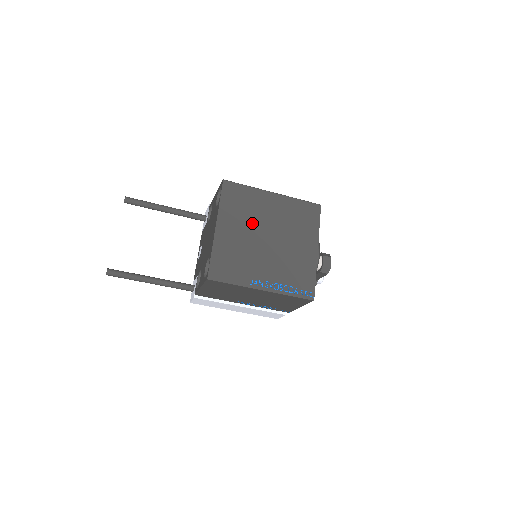
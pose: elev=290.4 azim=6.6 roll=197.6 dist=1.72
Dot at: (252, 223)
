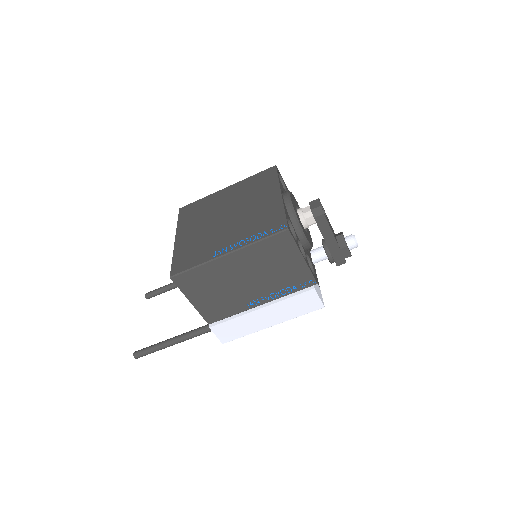
Dot at: (209, 217)
